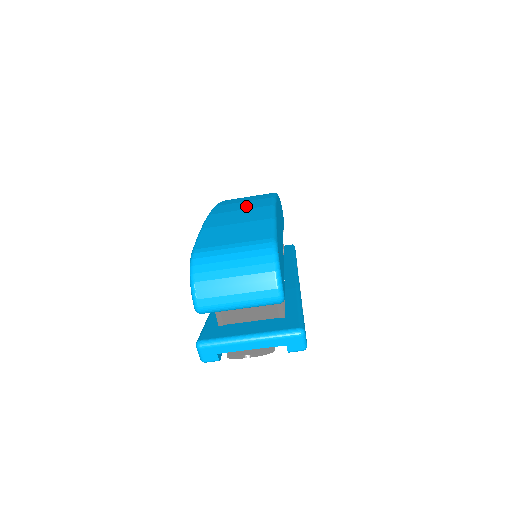
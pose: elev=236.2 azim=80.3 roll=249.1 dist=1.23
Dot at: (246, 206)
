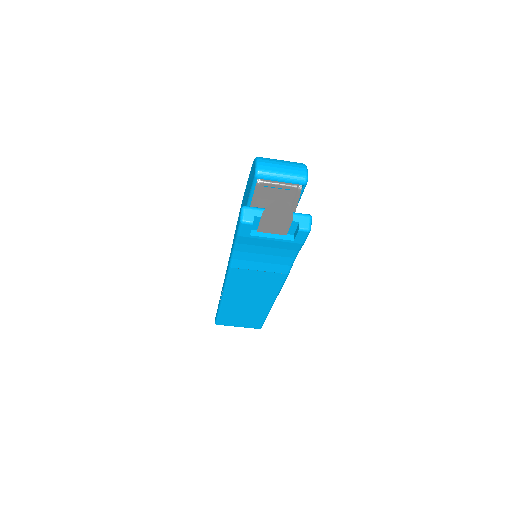
Dot at: occluded
